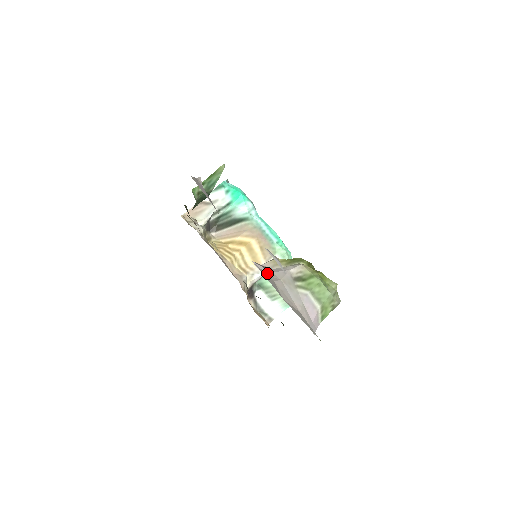
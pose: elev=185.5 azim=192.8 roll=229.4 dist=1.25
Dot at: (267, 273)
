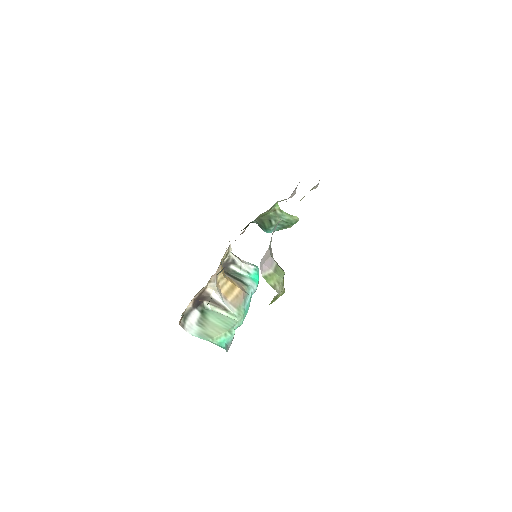
Dot at: occluded
